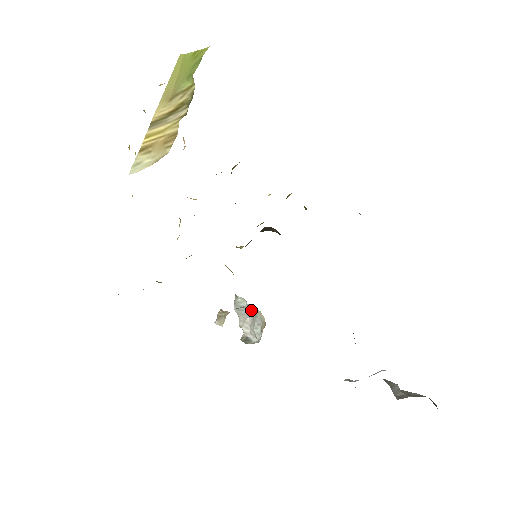
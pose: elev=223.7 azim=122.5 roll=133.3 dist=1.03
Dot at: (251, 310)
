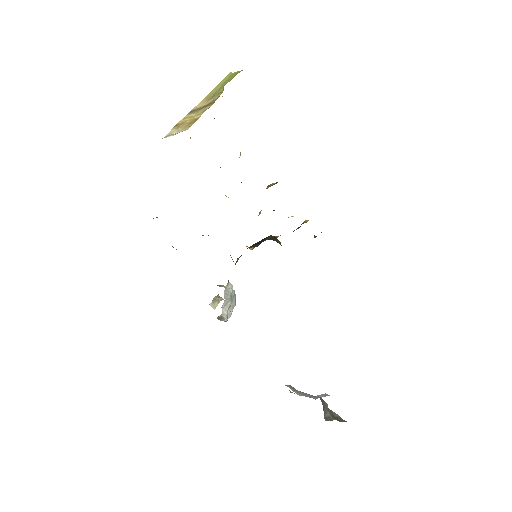
Dot at: (232, 294)
